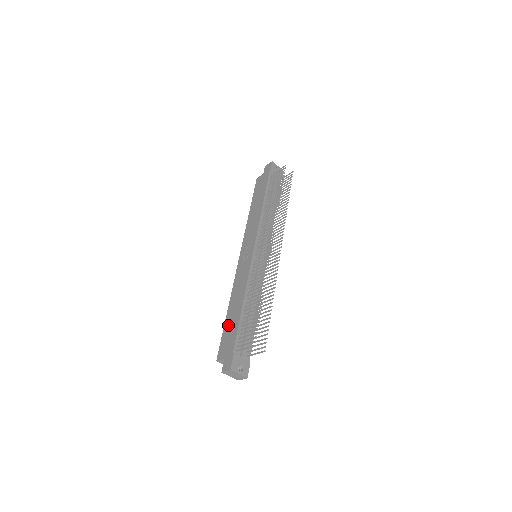
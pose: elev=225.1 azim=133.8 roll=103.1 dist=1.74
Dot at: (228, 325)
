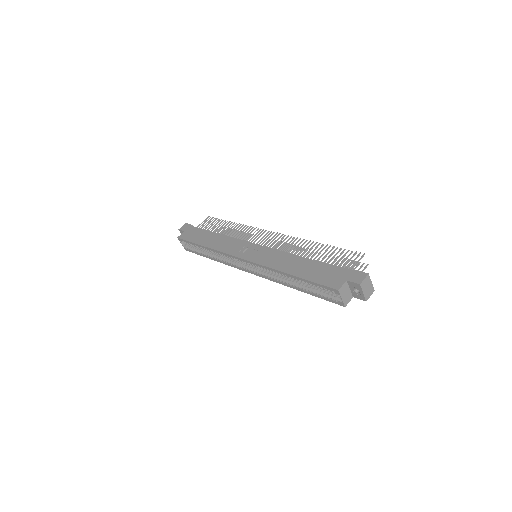
Dot at: (310, 274)
